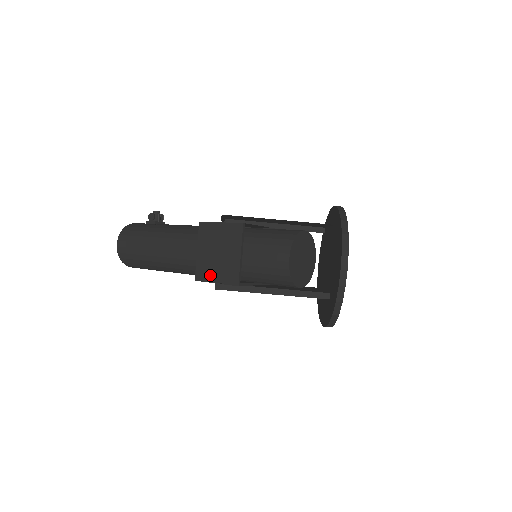
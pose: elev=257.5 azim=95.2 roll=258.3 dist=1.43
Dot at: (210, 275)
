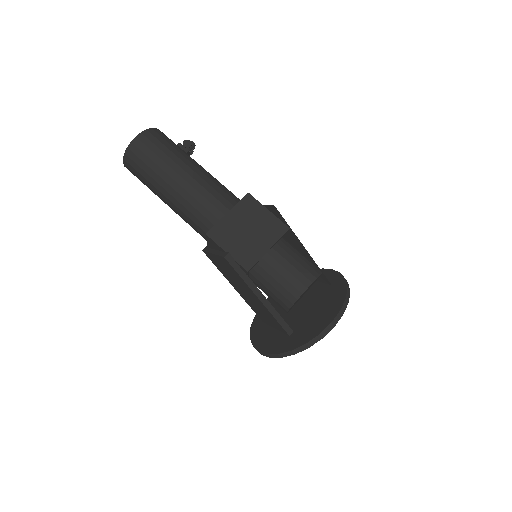
Dot at: (226, 242)
